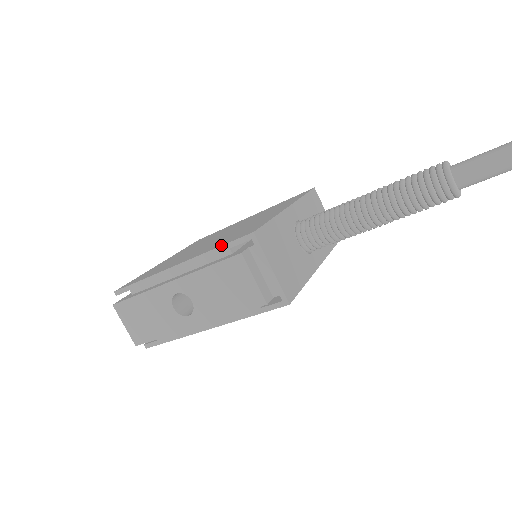
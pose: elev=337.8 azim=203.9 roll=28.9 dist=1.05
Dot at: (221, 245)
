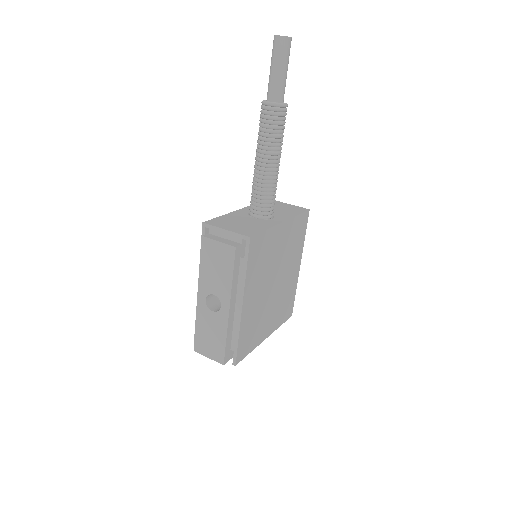
Dot at: occluded
